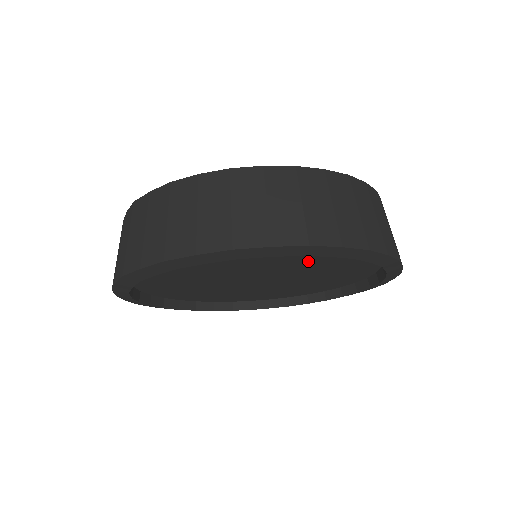
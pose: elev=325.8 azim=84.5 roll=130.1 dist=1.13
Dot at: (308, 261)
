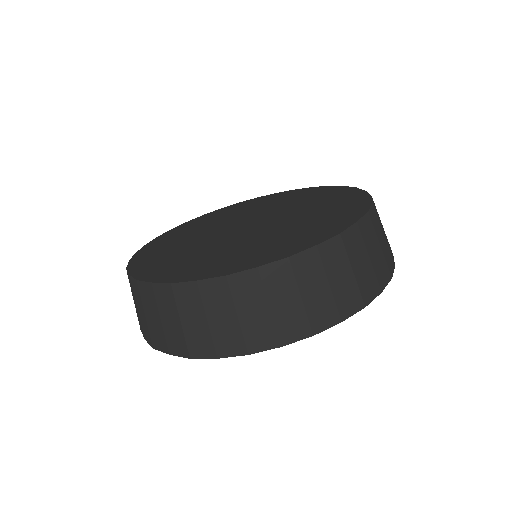
Dot at: occluded
